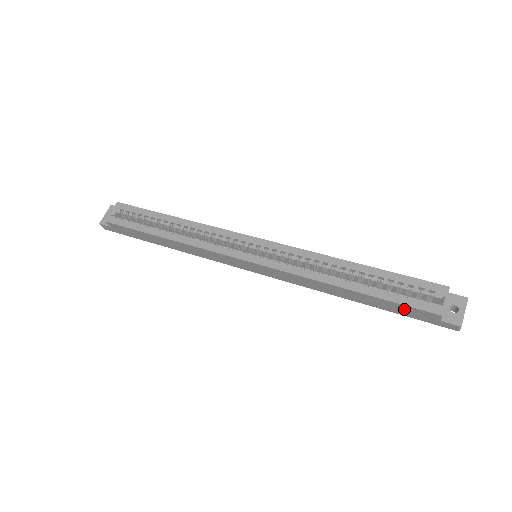
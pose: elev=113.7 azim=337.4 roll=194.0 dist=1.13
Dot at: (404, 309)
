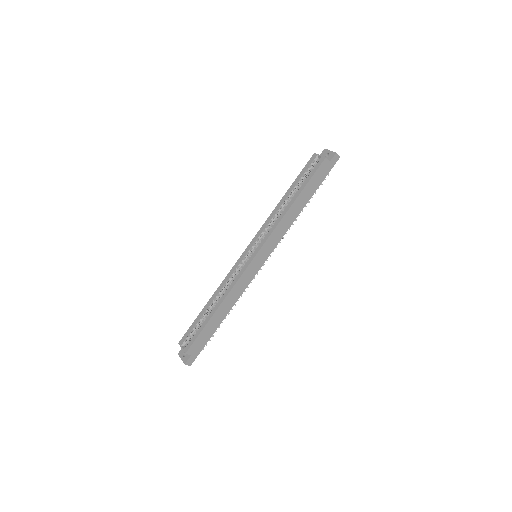
Dot at: (317, 177)
